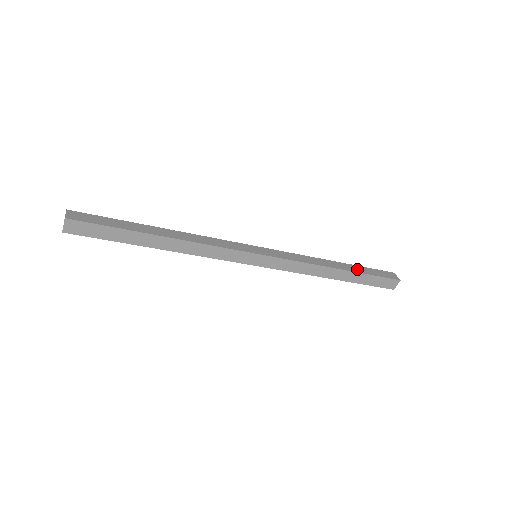
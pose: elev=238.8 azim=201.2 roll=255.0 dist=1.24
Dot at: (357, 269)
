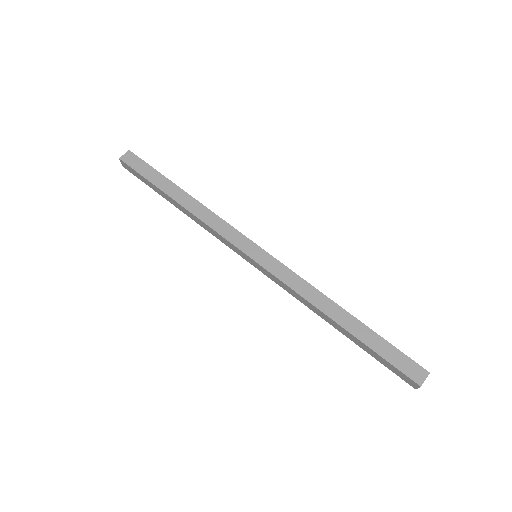
Dot at: (368, 330)
